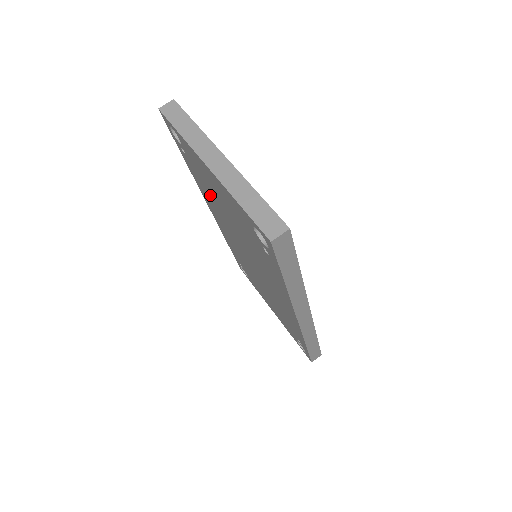
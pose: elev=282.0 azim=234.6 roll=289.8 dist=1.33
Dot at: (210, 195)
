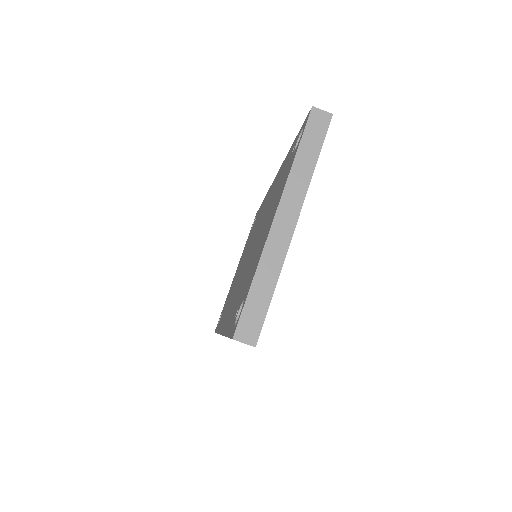
Dot at: occluded
